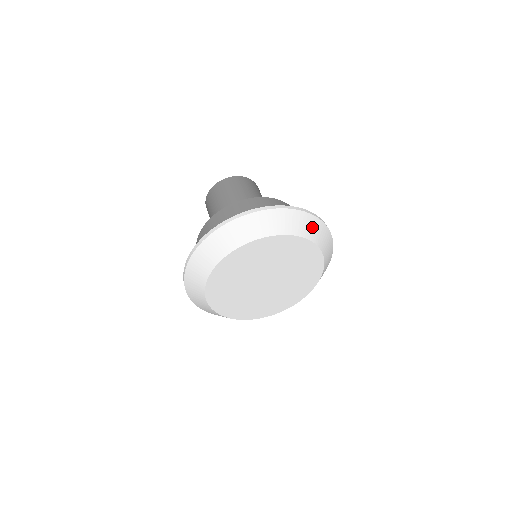
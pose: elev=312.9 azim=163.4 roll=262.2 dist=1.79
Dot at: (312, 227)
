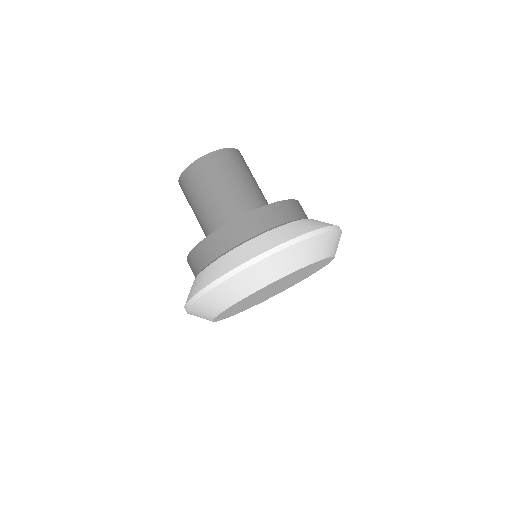
Dot at: (338, 243)
